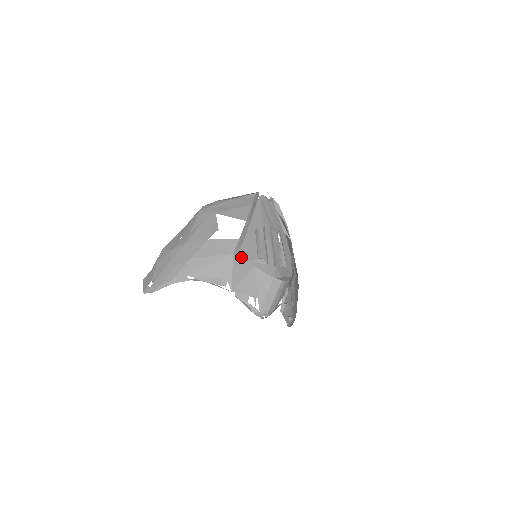
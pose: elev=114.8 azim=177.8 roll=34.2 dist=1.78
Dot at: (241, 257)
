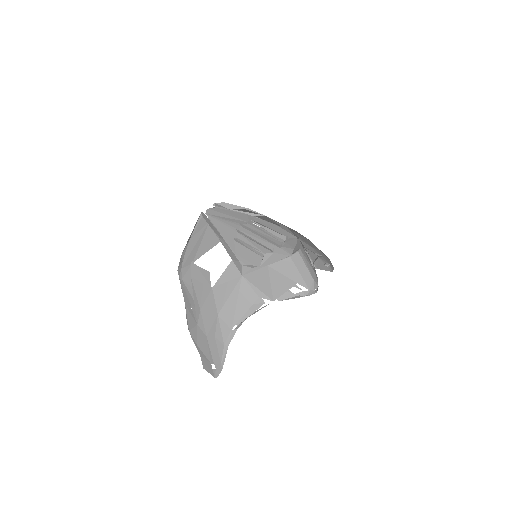
Dot at: (250, 271)
